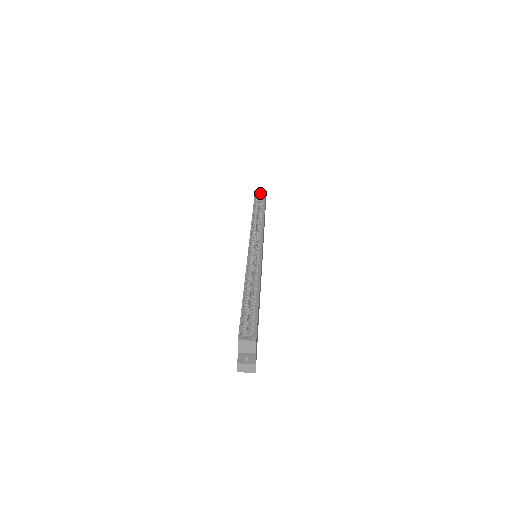
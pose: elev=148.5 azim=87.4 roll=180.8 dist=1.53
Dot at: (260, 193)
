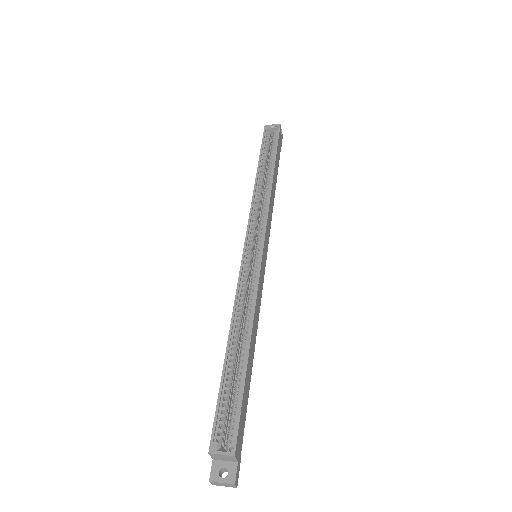
Dot at: (272, 128)
